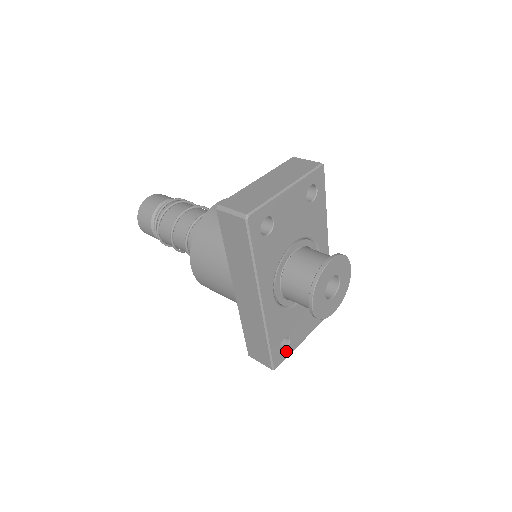
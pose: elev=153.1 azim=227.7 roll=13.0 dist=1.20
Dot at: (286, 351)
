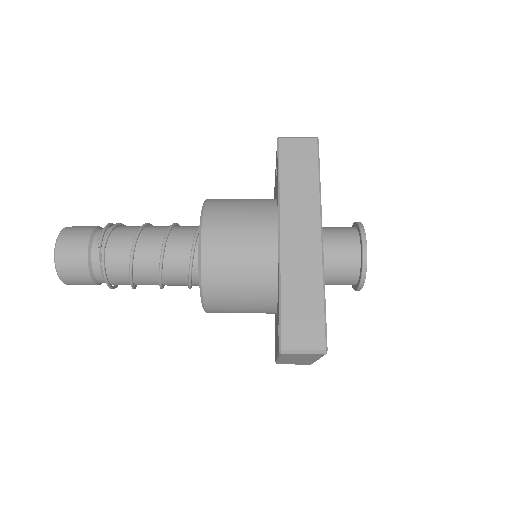
Dot at: occluded
